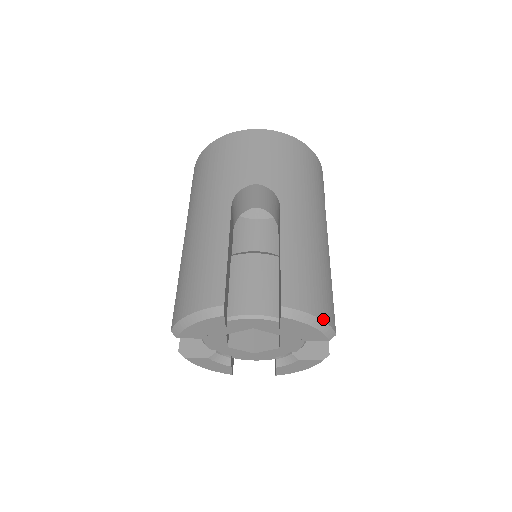
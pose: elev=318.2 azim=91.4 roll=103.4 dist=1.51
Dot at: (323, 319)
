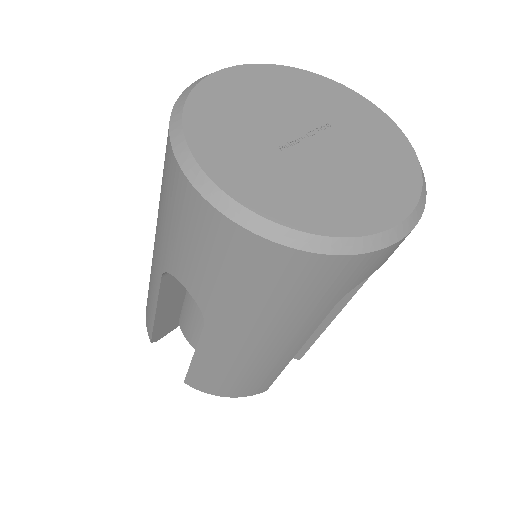
Dot at: (234, 397)
